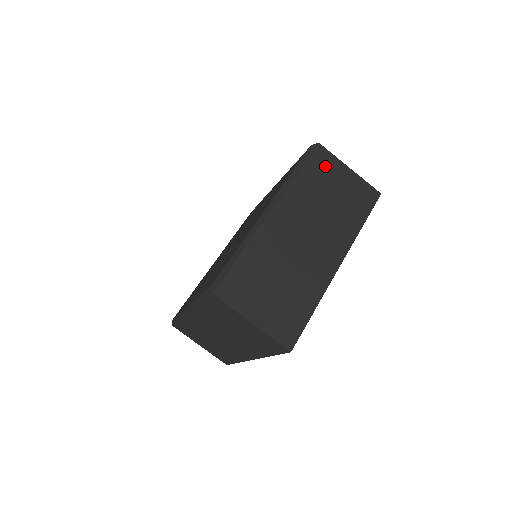
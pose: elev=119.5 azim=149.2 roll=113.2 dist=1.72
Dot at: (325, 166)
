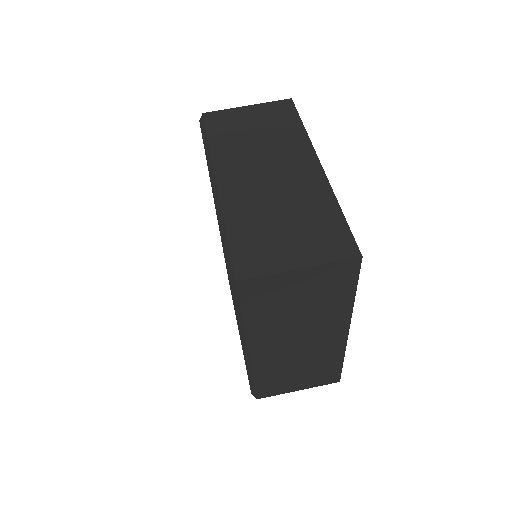
Dot at: (225, 121)
